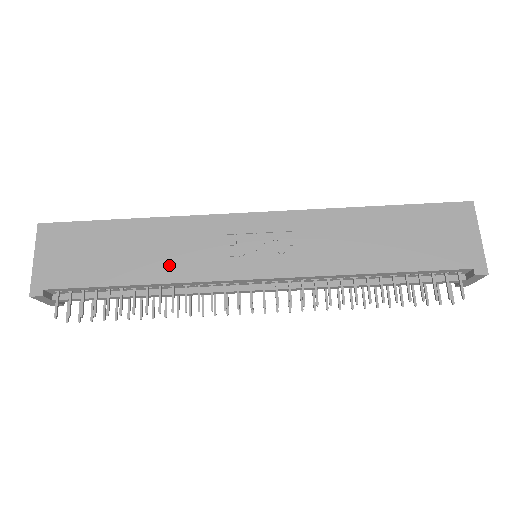
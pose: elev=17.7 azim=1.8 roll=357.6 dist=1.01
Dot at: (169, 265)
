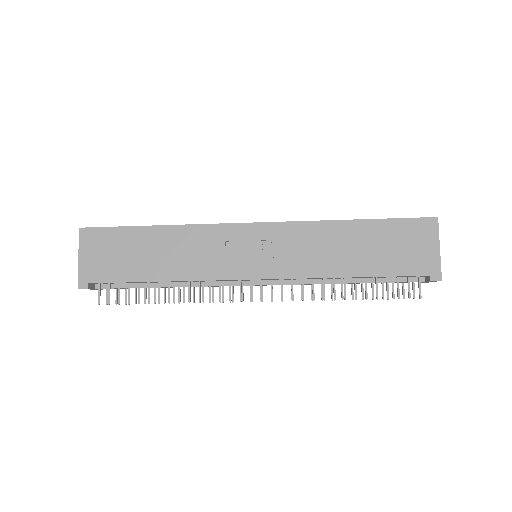
Dot at: (186, 266)
